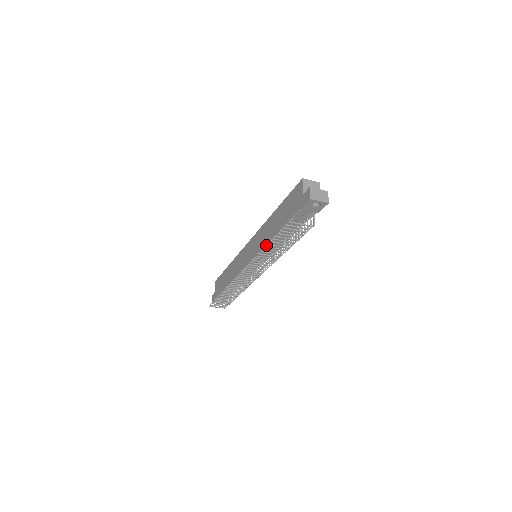
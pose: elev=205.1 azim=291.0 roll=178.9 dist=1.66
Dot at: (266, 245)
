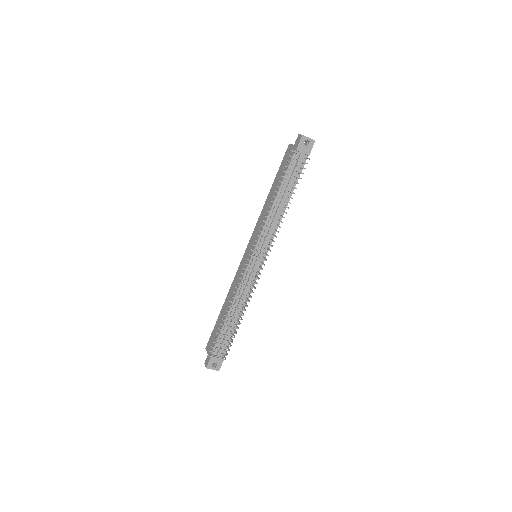
Dot at: (268, 218)
